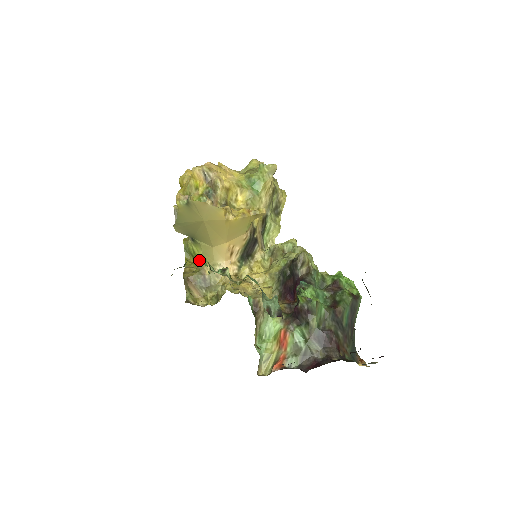
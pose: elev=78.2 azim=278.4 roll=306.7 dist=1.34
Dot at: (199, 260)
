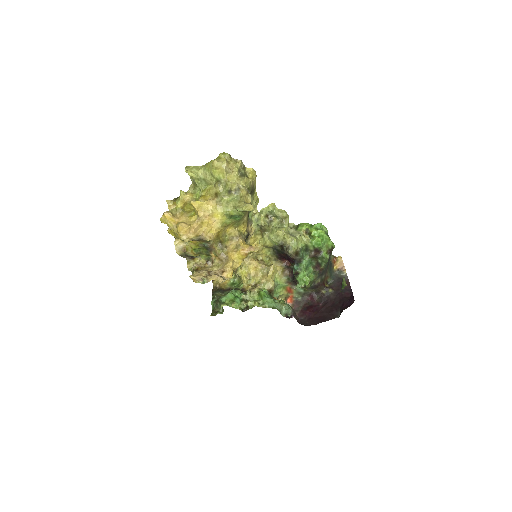
Dot at: occluded
